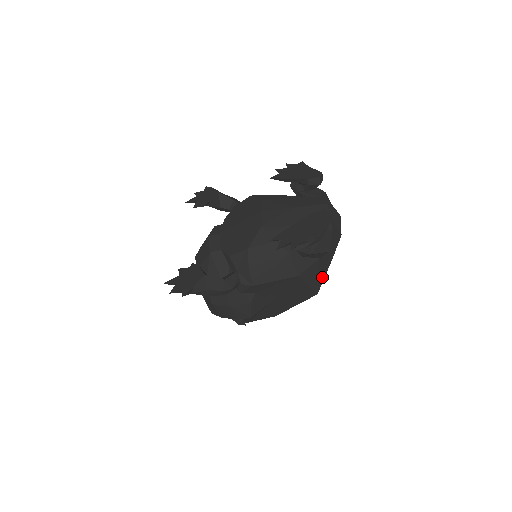
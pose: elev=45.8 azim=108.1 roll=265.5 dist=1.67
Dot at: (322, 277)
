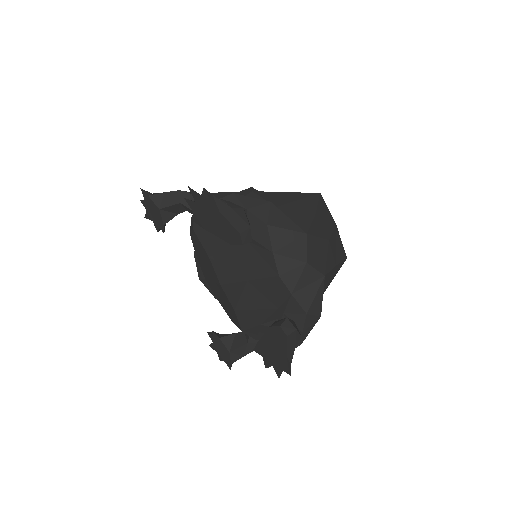
Dot at: (338, 267)
